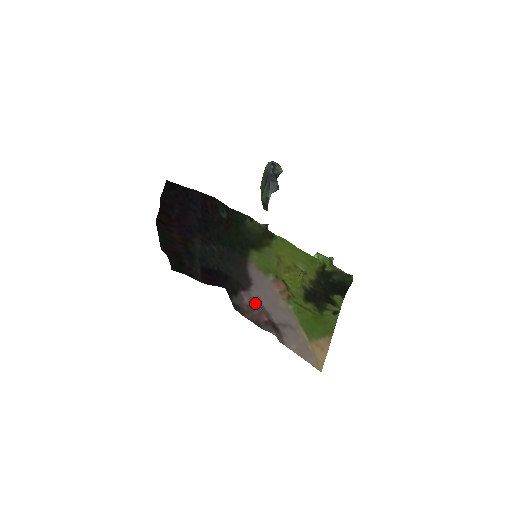
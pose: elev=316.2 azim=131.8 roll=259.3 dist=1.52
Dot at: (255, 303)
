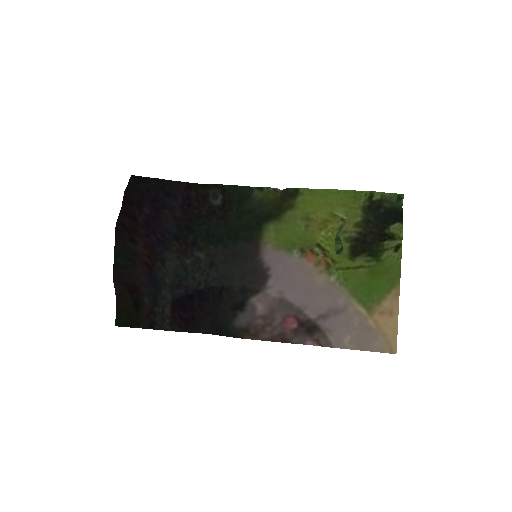
Dot at: (276, 305)
